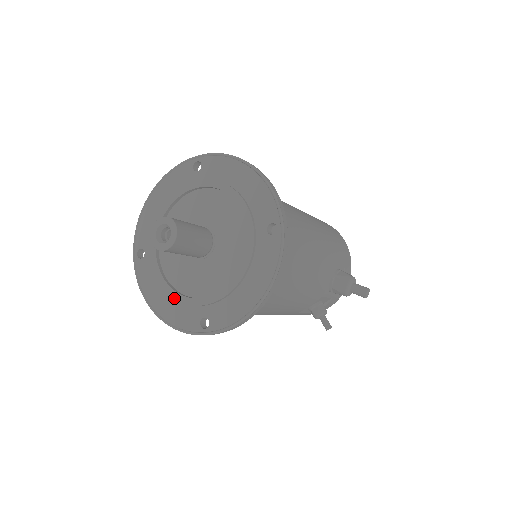
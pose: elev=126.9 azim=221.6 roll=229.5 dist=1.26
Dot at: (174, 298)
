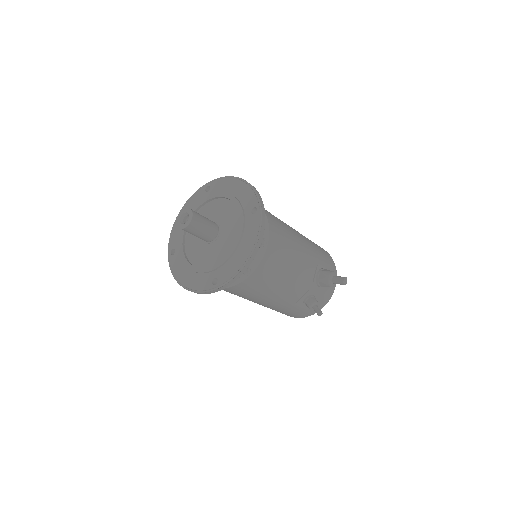
Dot at: (195, 271)
